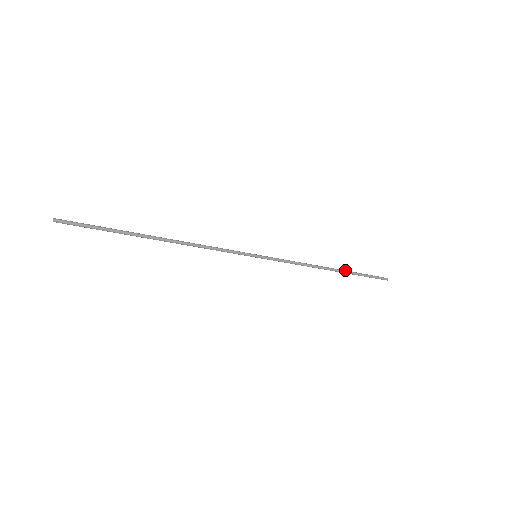
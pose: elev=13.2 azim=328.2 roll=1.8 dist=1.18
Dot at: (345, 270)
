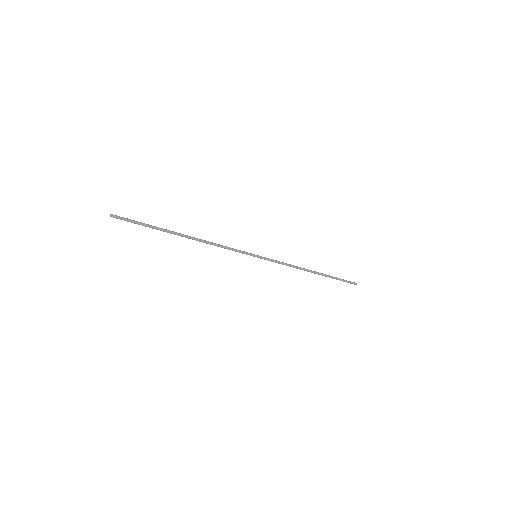
Dot at: (323, 274)
